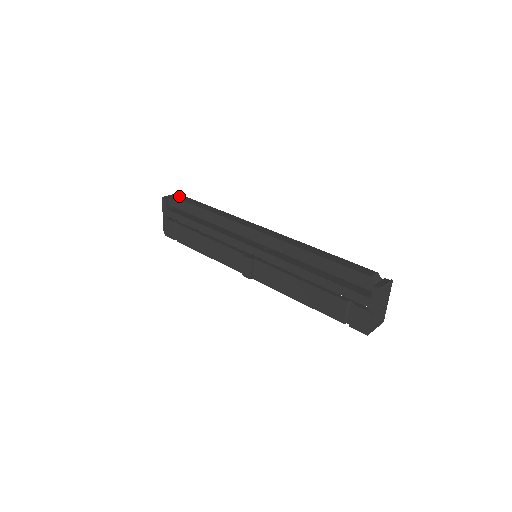
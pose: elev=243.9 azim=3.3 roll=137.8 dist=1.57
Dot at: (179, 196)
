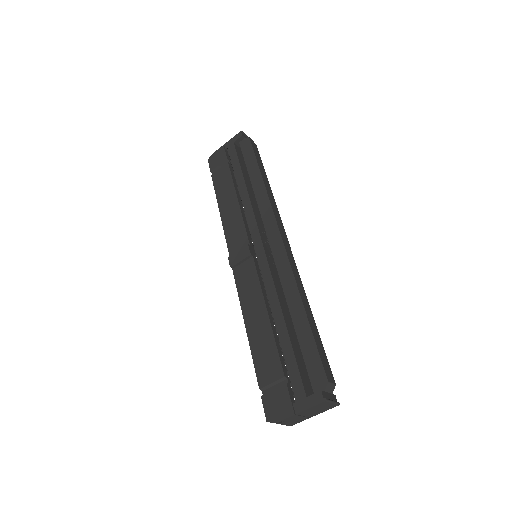
Dot at: (255, 145)
